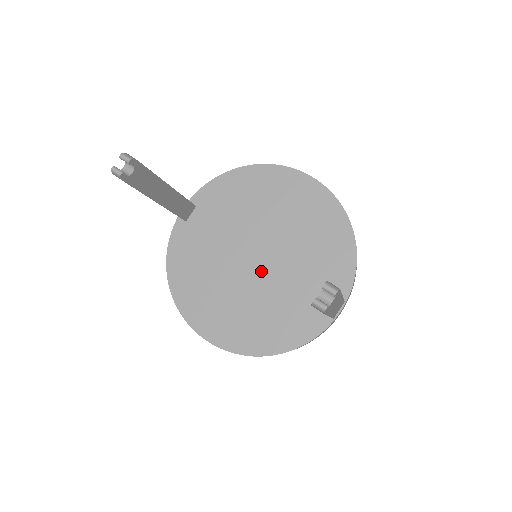
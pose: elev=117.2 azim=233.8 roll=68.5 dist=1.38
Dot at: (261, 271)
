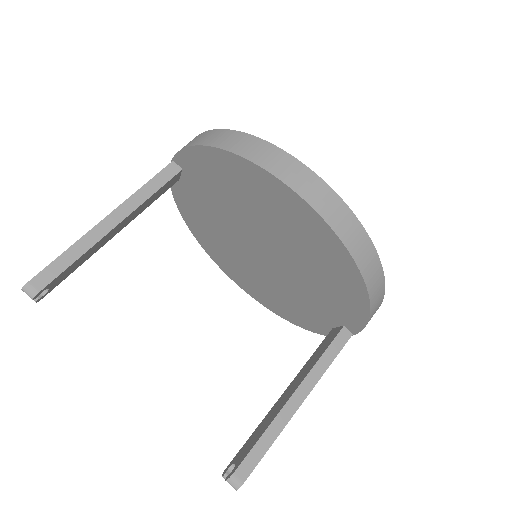
Dot at: (266, 265)
